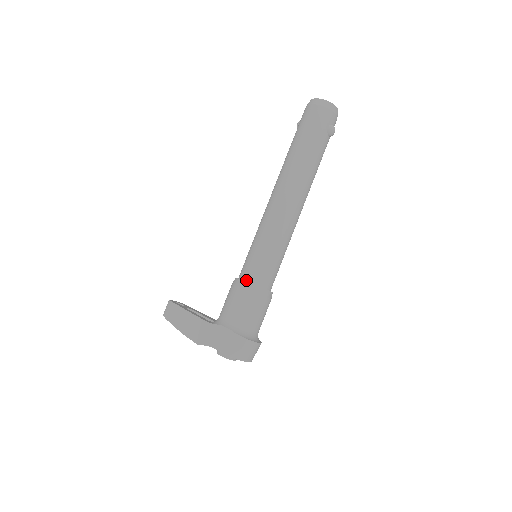
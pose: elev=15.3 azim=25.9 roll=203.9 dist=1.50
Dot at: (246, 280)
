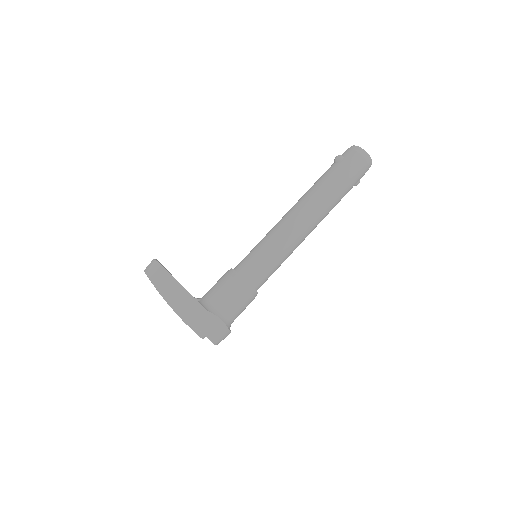
Dot at: (251, 283)
